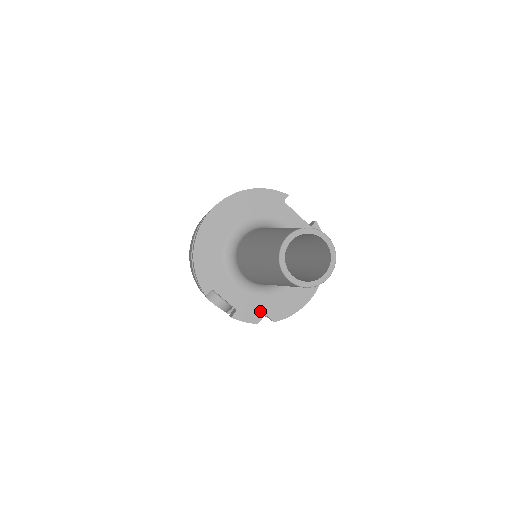
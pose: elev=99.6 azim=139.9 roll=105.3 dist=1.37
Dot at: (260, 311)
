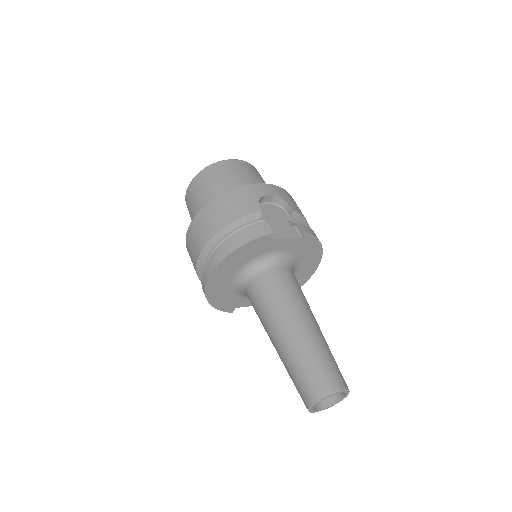
Dot at: occluded
